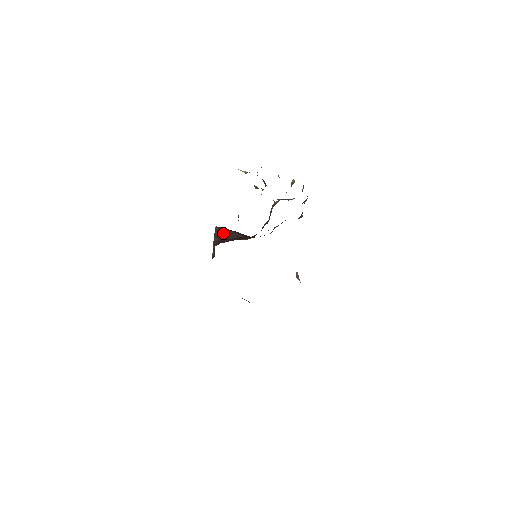
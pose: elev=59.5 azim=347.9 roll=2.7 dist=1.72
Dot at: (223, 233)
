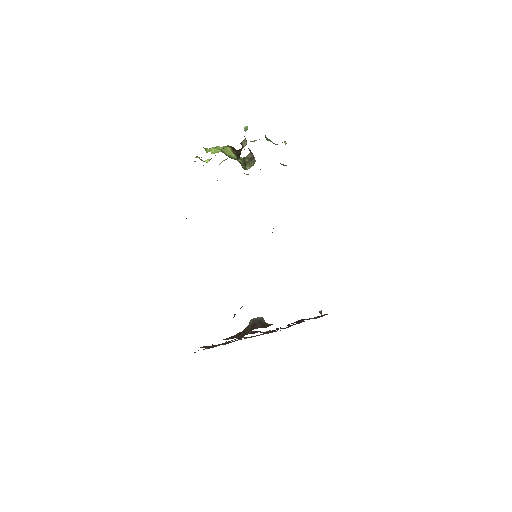
Dot at: occluded
